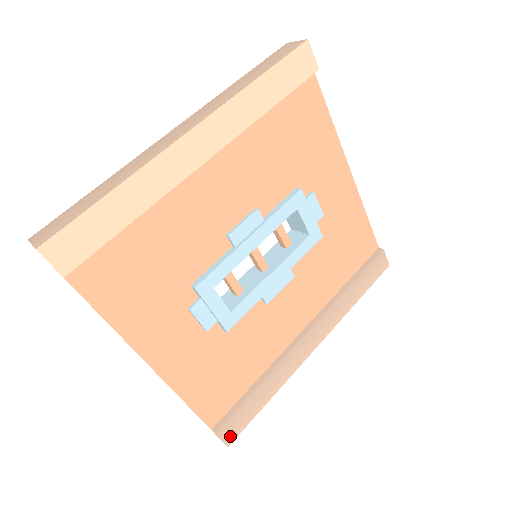
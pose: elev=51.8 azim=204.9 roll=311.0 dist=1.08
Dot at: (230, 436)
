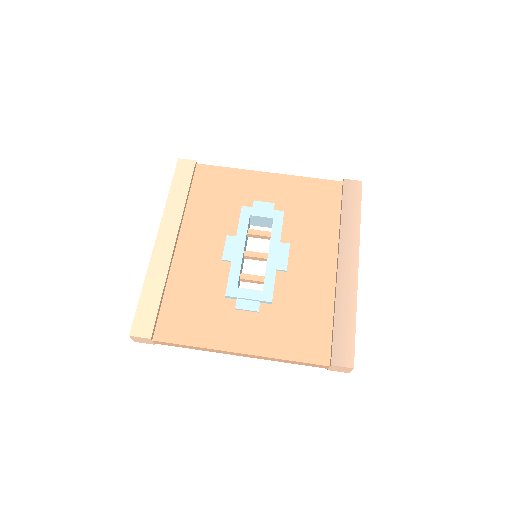
Dot at: (347, 360)
